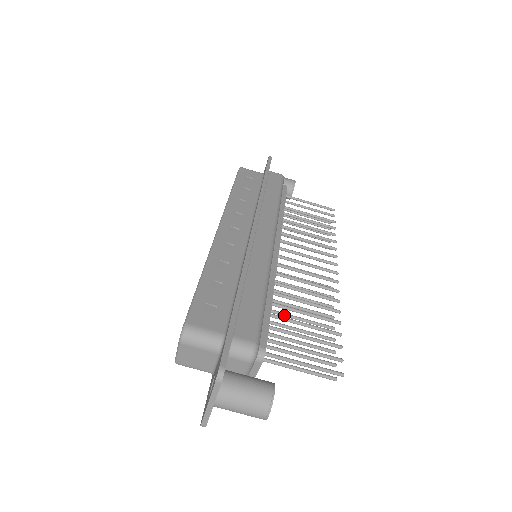
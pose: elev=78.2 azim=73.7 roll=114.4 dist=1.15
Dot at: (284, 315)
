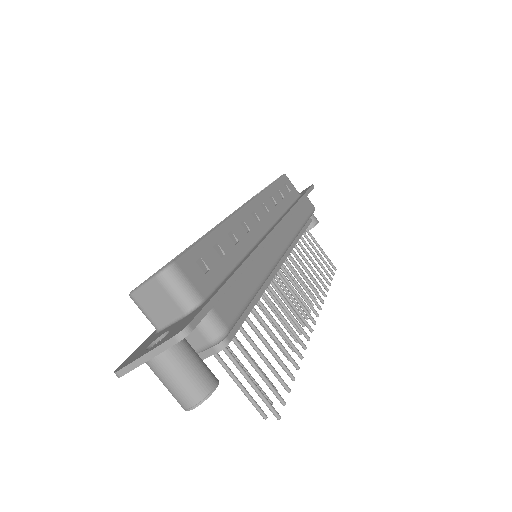
Dot at: occluded
